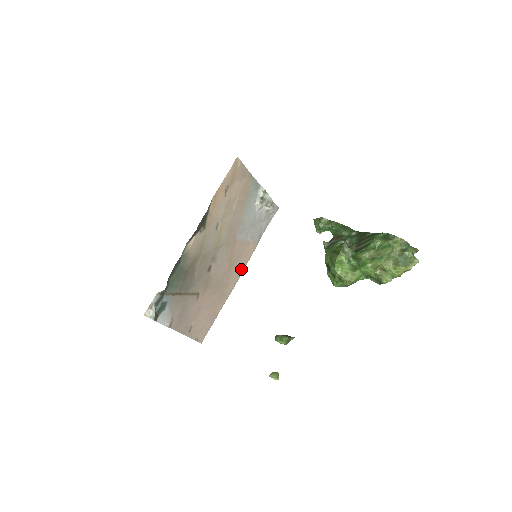
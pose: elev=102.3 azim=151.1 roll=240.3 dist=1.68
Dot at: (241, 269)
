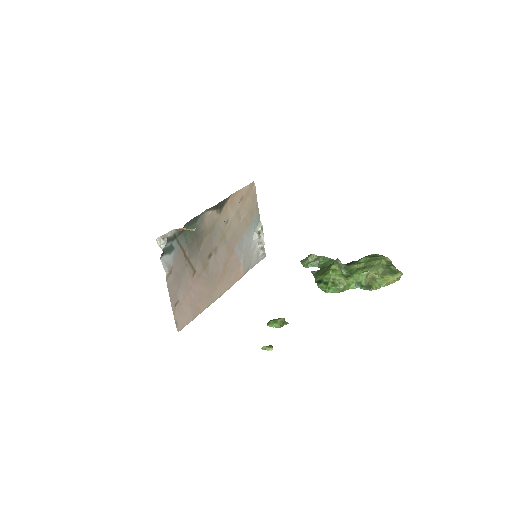
Dot at: (229, 285)
